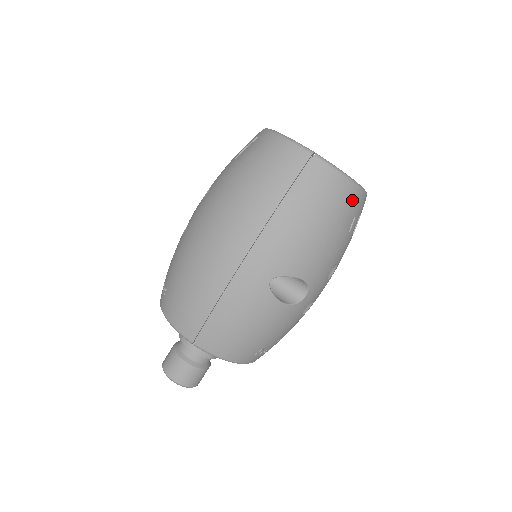
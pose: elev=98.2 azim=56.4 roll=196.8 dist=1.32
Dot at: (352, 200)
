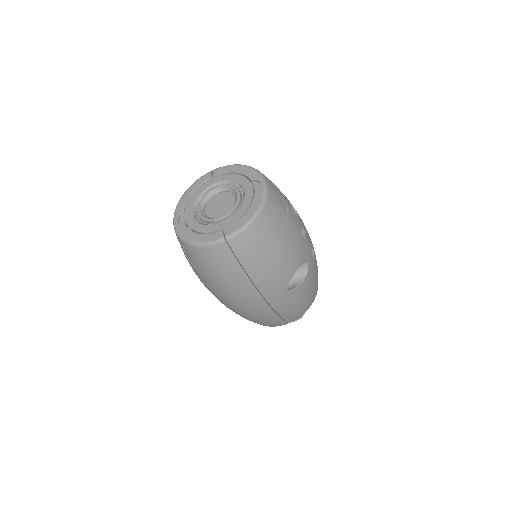
Dot at: (269, 217)
